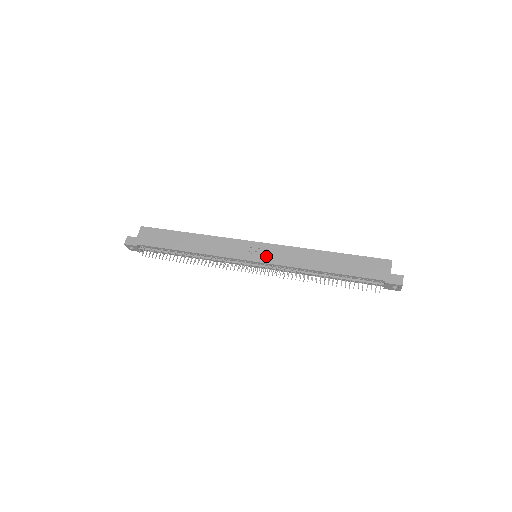
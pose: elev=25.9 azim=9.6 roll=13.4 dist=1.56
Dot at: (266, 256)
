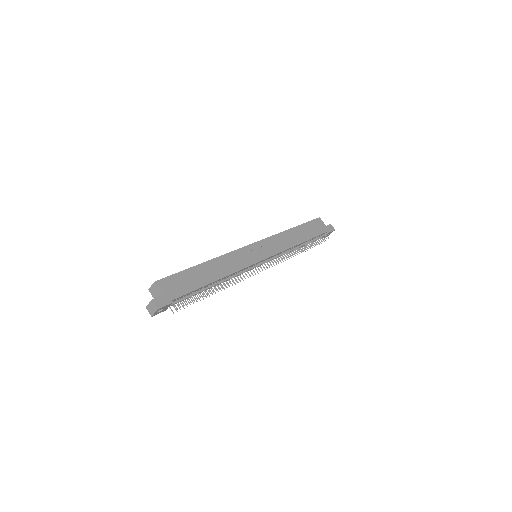
Dot at: (268, 251)
